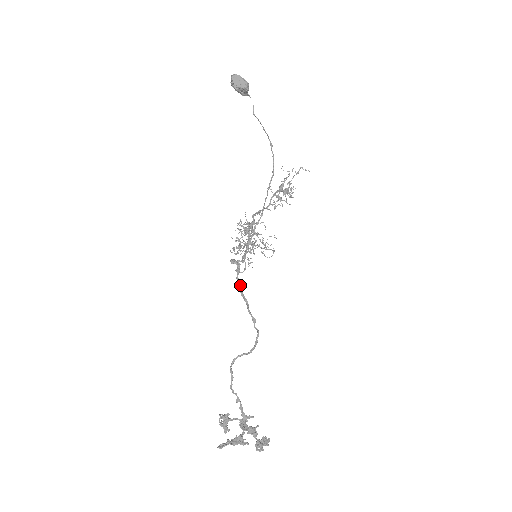
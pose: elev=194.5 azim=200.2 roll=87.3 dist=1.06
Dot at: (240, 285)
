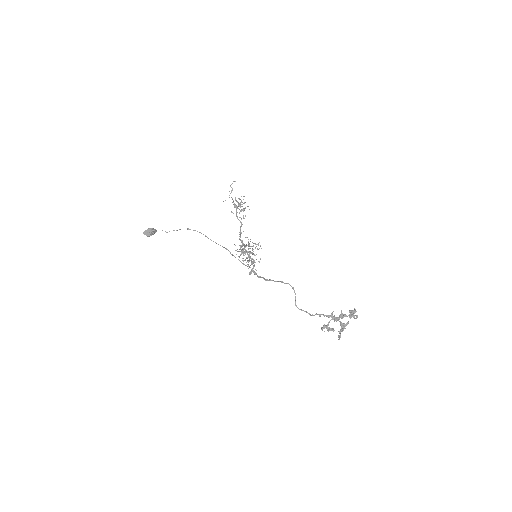
Dot at: occluded
